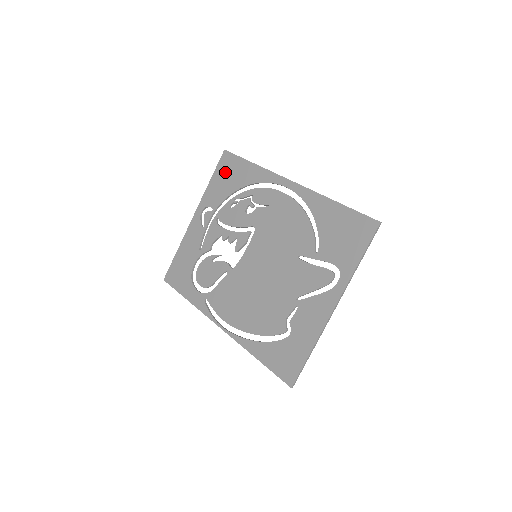
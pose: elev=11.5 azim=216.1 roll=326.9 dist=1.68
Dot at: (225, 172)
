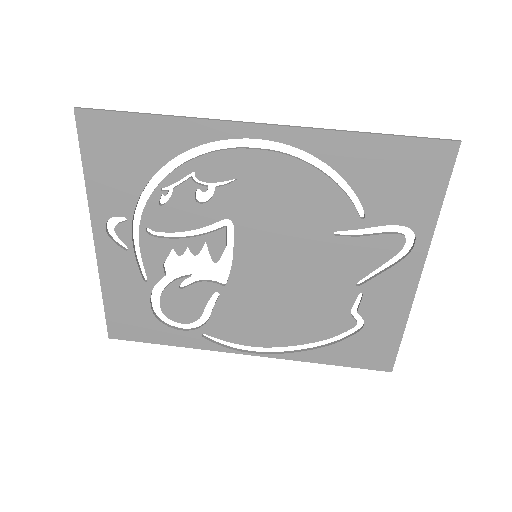
Dot at: (107, 150)
